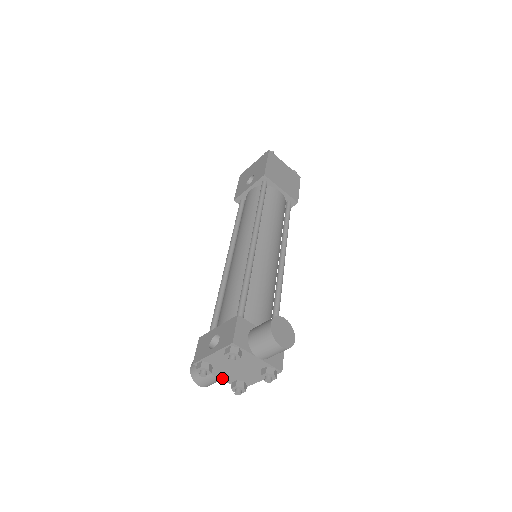
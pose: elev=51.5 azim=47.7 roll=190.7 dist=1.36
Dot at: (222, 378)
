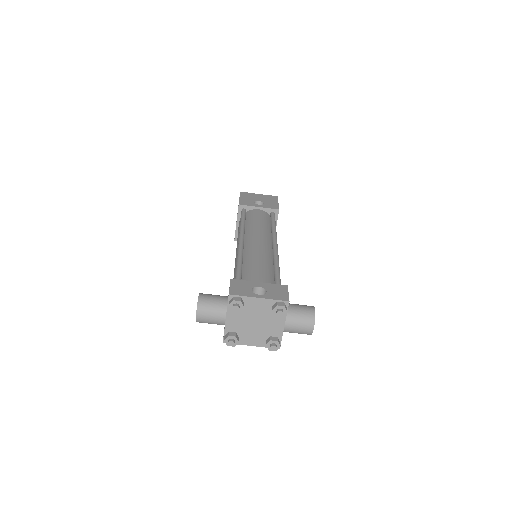
Dot at: (228, 323)
